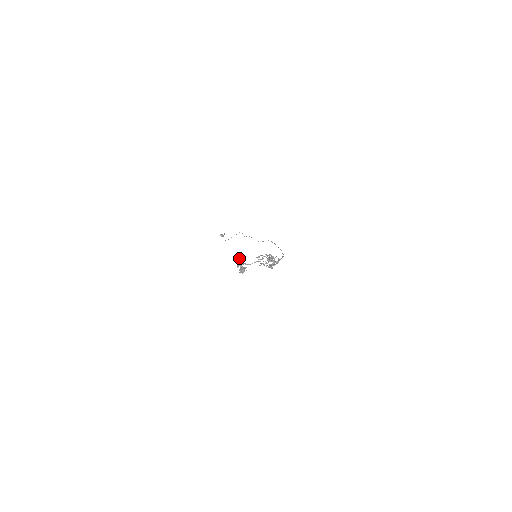
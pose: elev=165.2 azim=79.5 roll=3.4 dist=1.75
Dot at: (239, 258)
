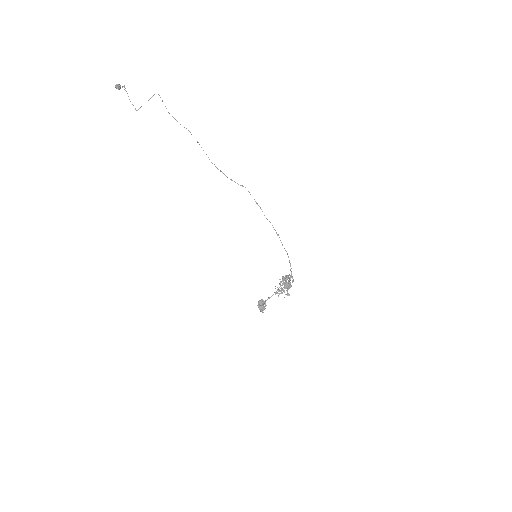
Dot at: (262, 302)
